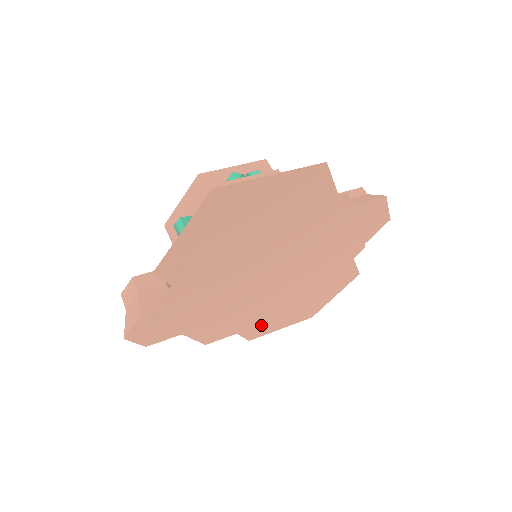
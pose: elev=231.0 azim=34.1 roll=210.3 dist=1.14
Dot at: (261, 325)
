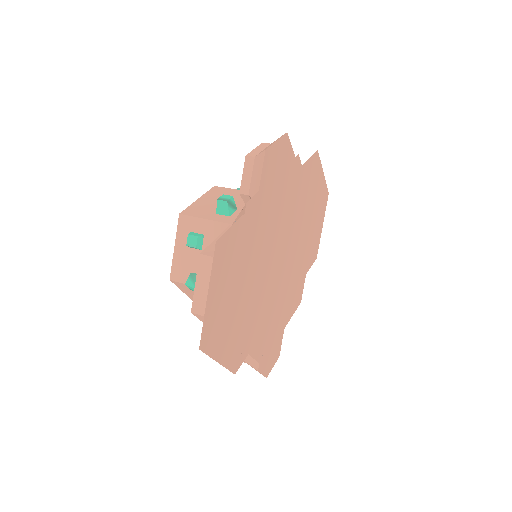
Dot at: (310, 251)
